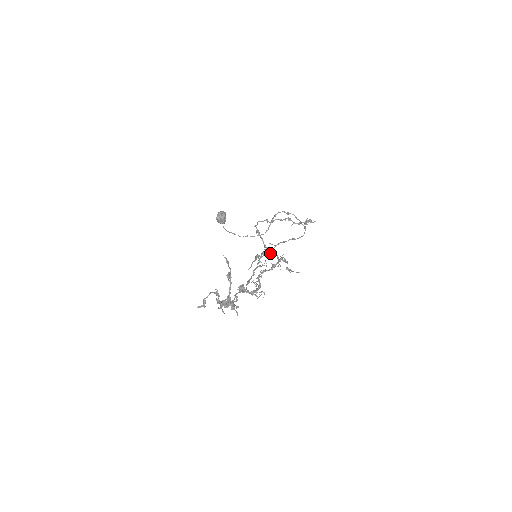
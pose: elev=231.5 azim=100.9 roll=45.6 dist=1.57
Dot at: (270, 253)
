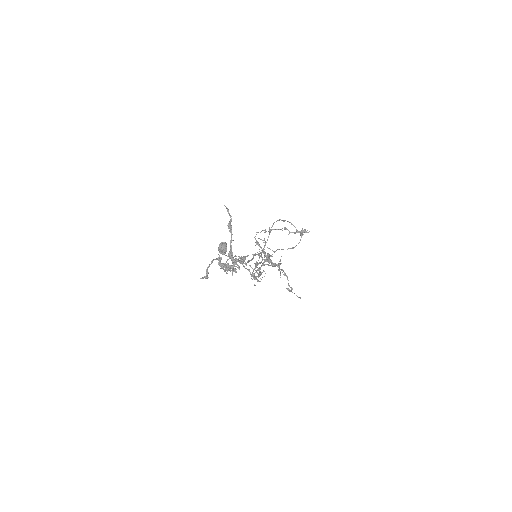
Dot at: (269, 255)
